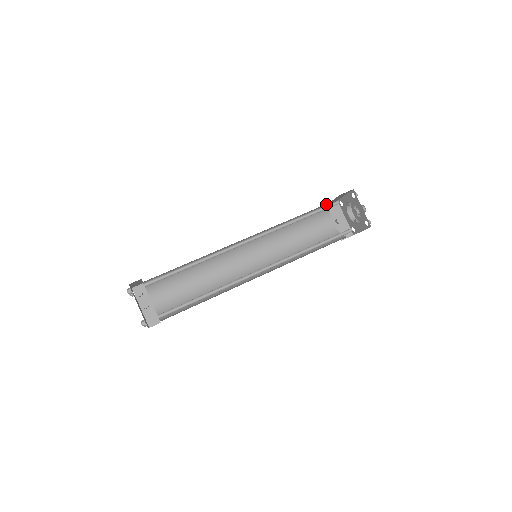
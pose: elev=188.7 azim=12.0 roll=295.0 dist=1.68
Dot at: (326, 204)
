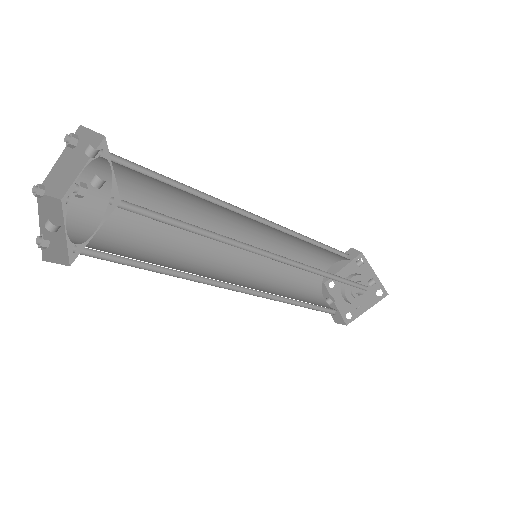
Dot at: (325, 264)
